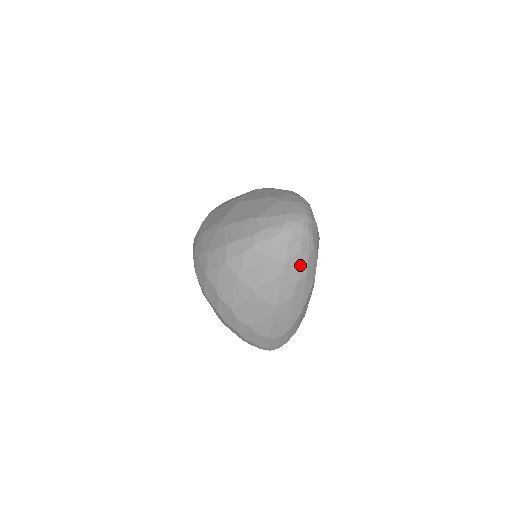
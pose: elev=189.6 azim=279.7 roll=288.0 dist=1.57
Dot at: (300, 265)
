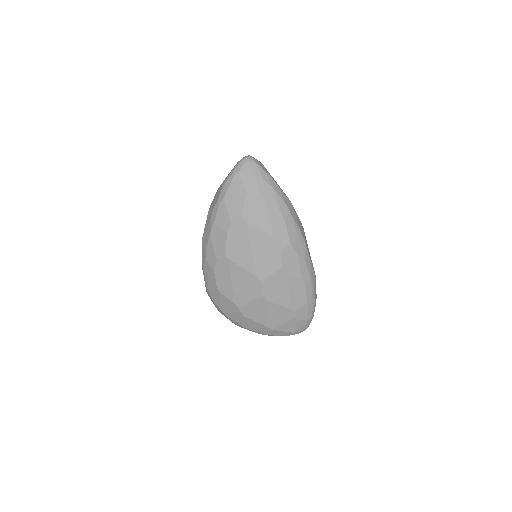
Dot at: occluded
